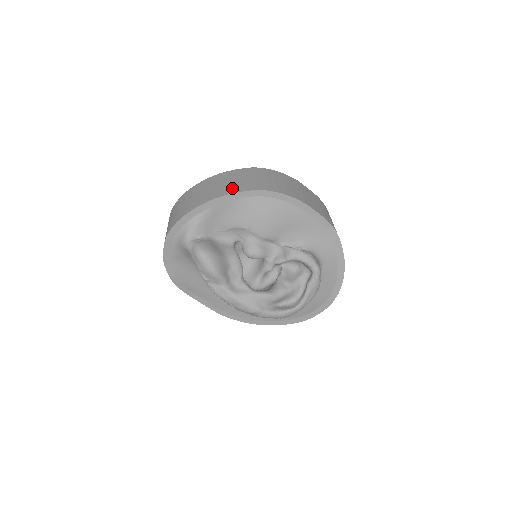
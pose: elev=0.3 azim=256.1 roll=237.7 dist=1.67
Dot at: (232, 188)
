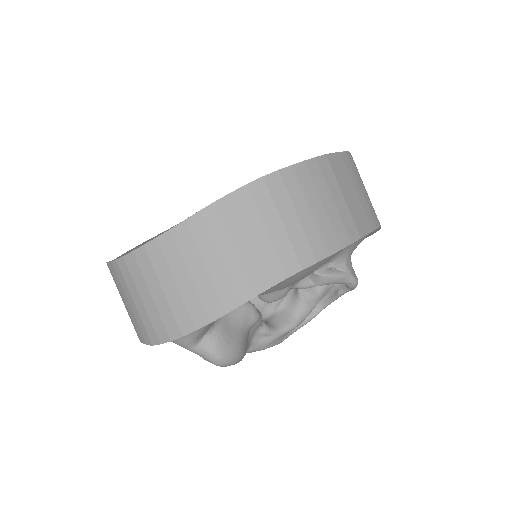
Dot at: (255, 273)
